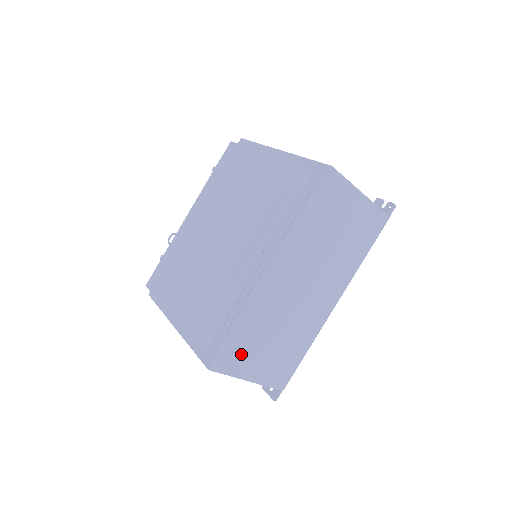
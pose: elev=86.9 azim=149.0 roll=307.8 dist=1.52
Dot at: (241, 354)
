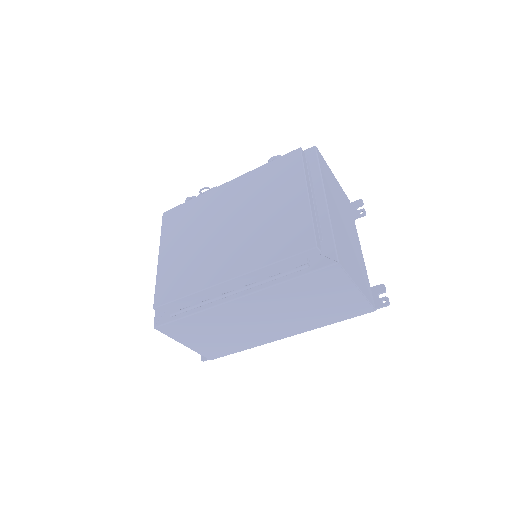
Dot at: (186, 331)
